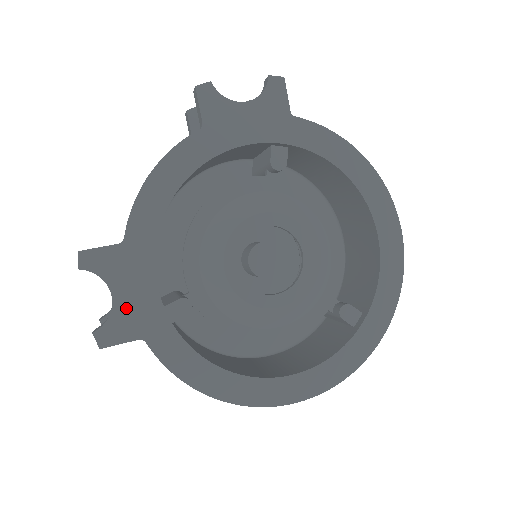
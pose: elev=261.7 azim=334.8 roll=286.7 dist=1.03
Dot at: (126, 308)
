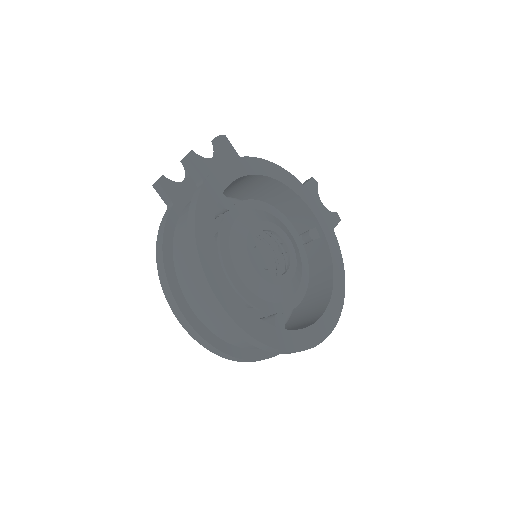
Dot at: (213, 167)
